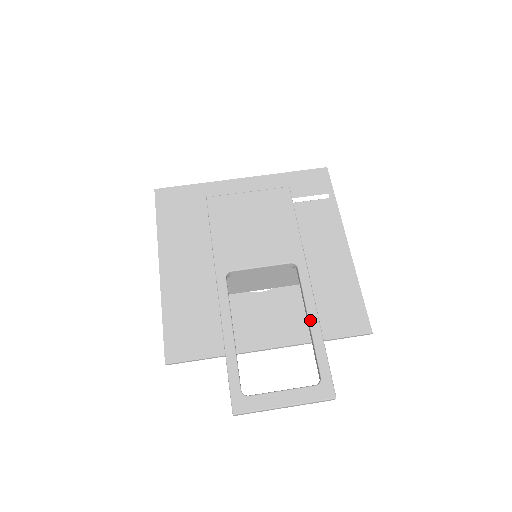
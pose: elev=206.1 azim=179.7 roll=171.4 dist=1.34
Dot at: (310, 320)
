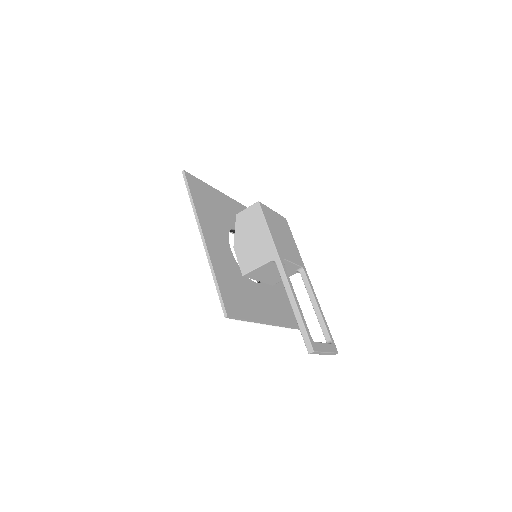
Dot at: (318, 305)
